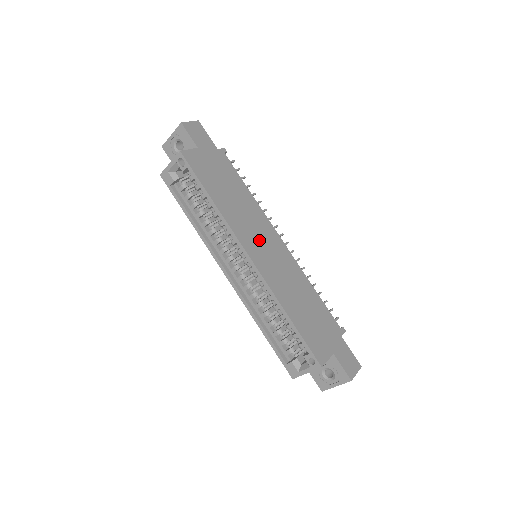
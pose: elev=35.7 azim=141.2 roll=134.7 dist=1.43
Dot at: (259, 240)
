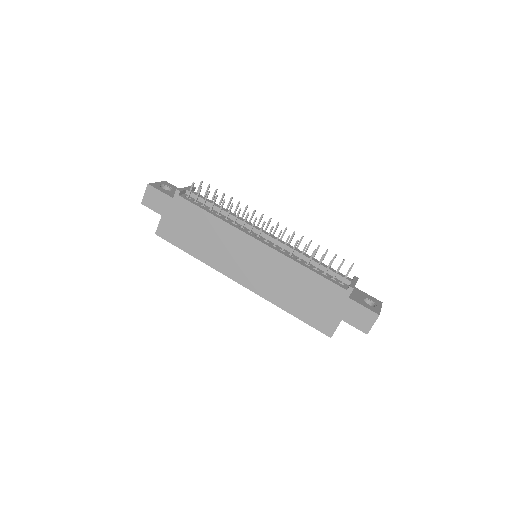
Dot at: (240, 260)
